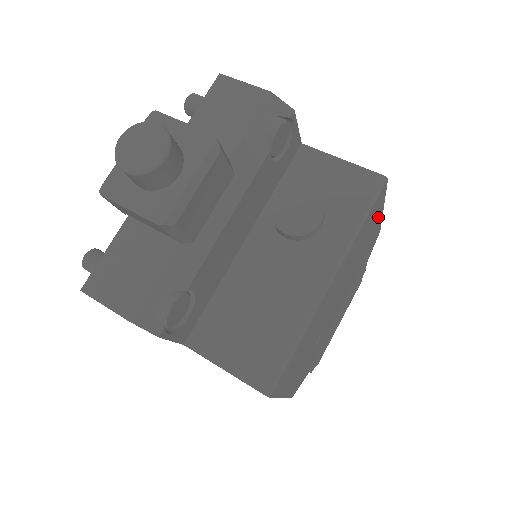
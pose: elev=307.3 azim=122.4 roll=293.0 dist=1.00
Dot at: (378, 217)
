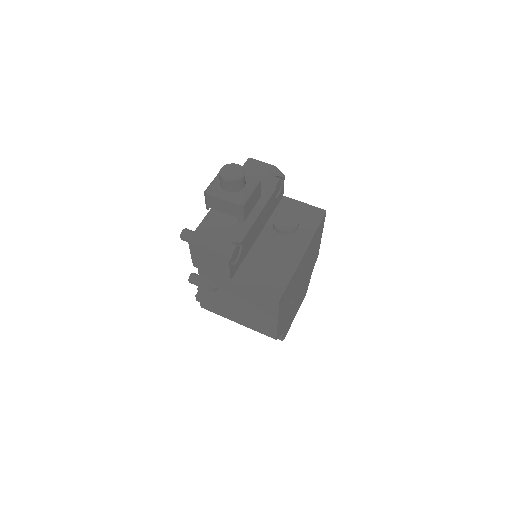
Dot at: (320, 238)
